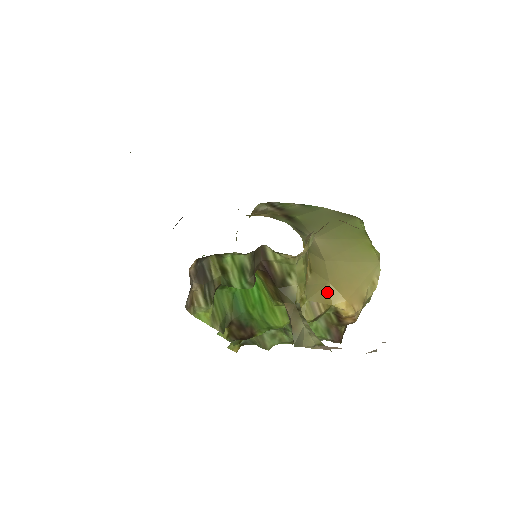
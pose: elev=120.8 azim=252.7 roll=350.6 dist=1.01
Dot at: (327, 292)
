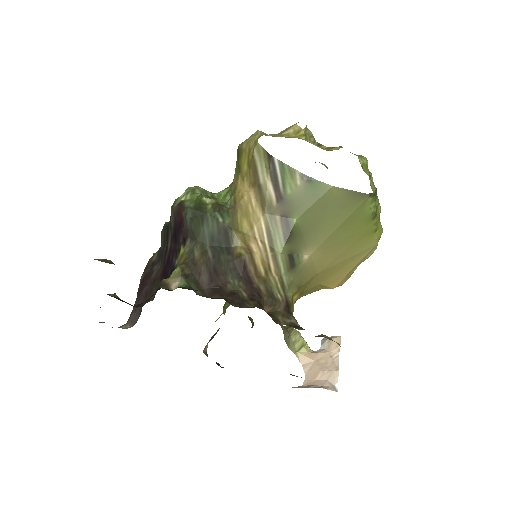
Dot at: (317, 288)
